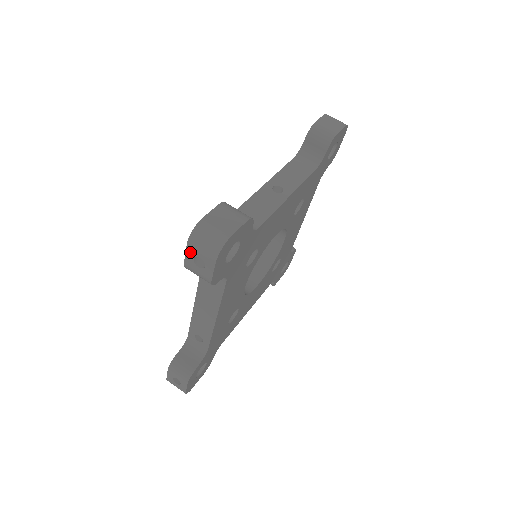
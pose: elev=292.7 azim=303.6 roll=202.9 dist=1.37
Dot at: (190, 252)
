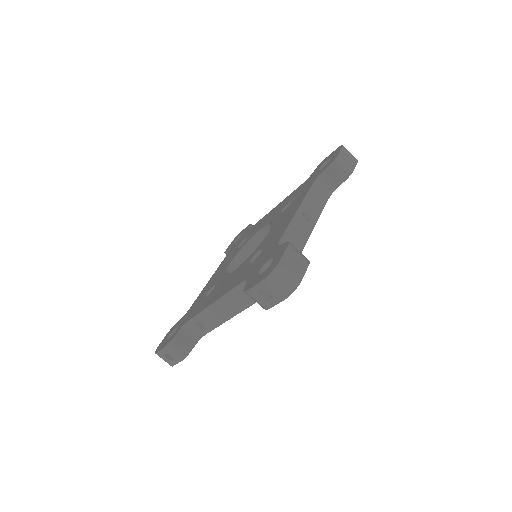
Dot at: (261, 286)
